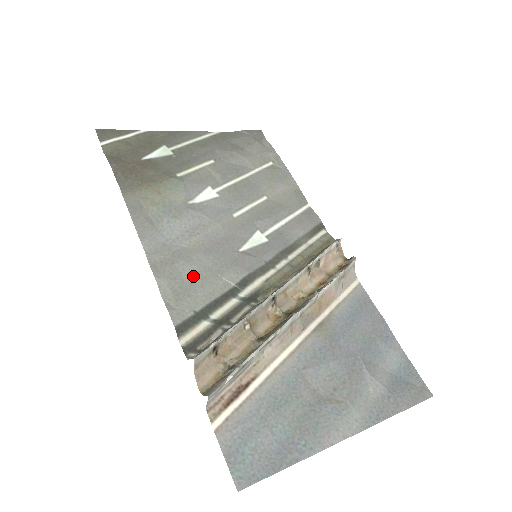
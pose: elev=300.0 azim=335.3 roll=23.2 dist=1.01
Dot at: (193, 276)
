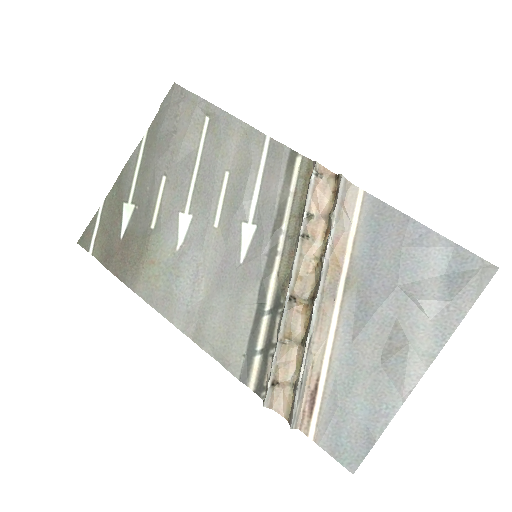
Dot at: (224, 323)
